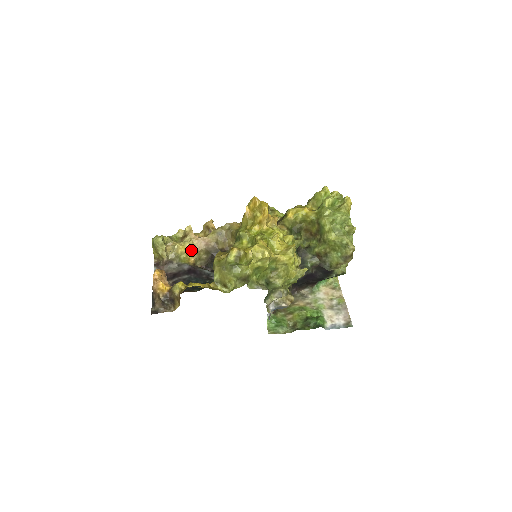
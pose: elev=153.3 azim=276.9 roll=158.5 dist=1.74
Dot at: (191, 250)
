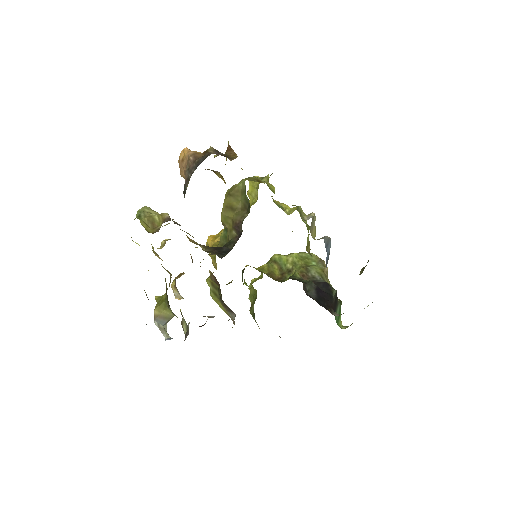
Dot at: (187, 237)
